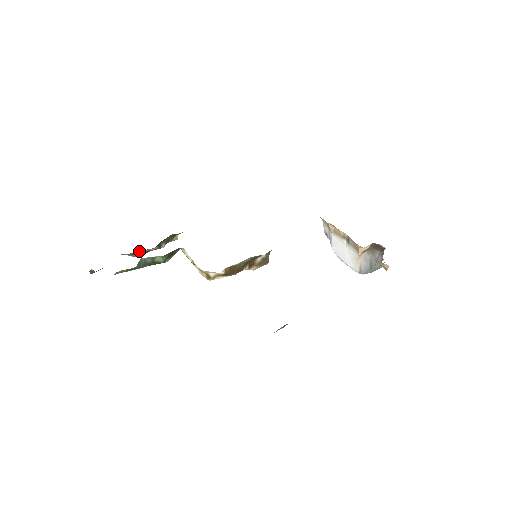
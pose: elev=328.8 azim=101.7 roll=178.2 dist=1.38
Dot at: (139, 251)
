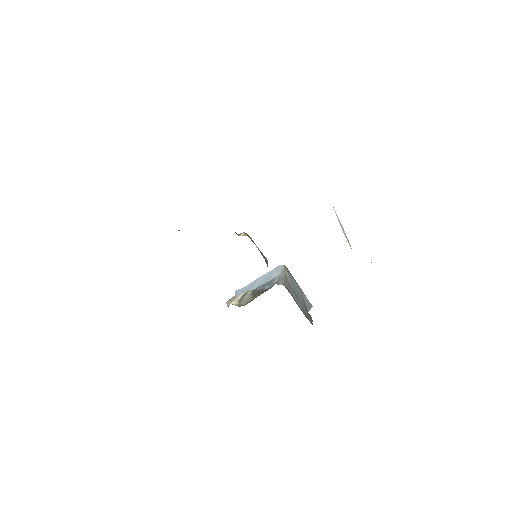
Dot at: occluded
